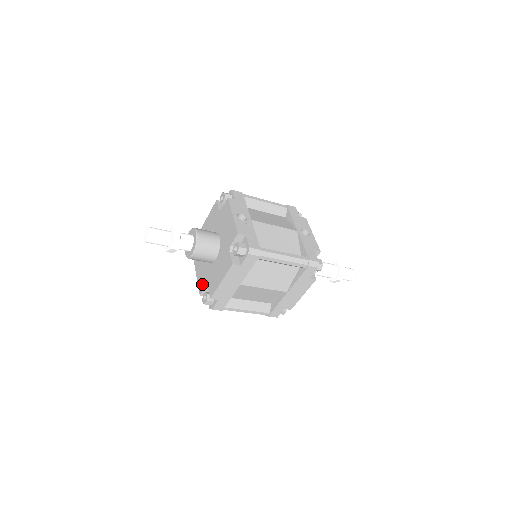
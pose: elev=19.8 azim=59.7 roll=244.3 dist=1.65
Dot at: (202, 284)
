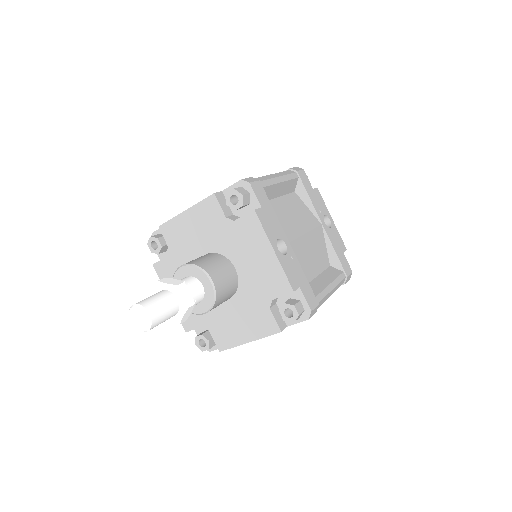
Dot at: (191, 319)
